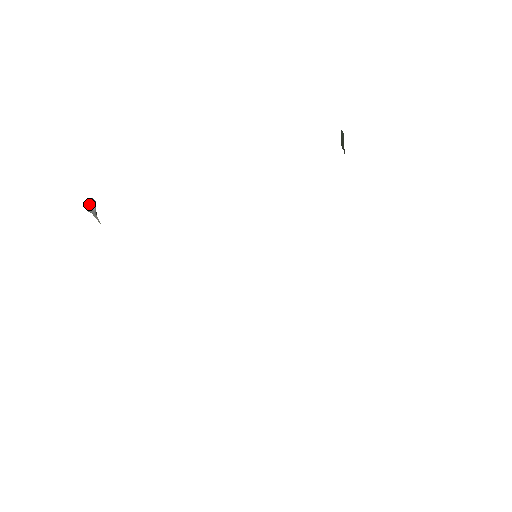
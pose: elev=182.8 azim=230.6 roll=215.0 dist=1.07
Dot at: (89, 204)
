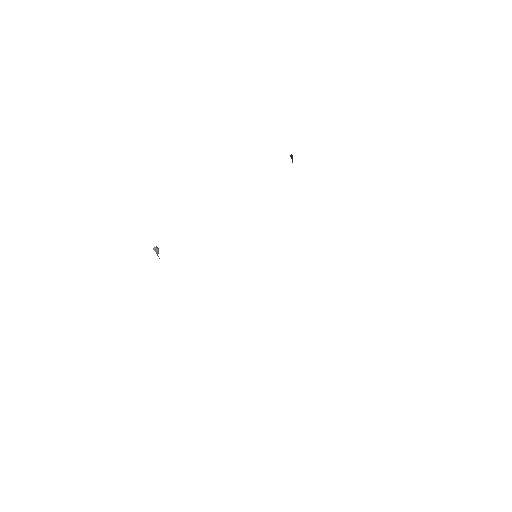
Dot at: (155, 248)
